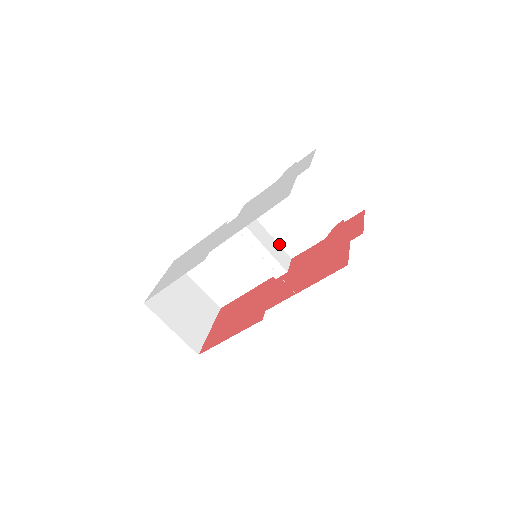
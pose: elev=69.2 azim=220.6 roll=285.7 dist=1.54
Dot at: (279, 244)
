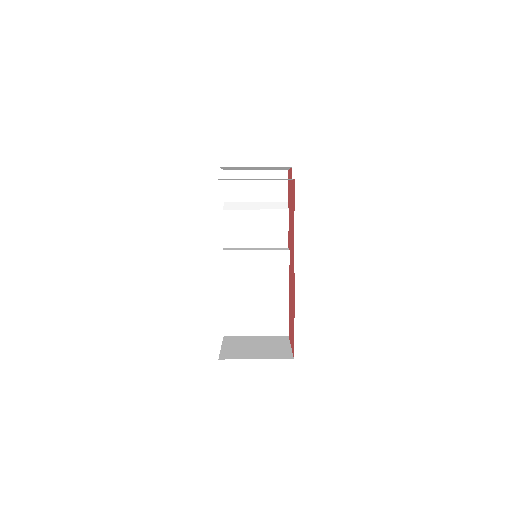
Dot at: (270, 247)
